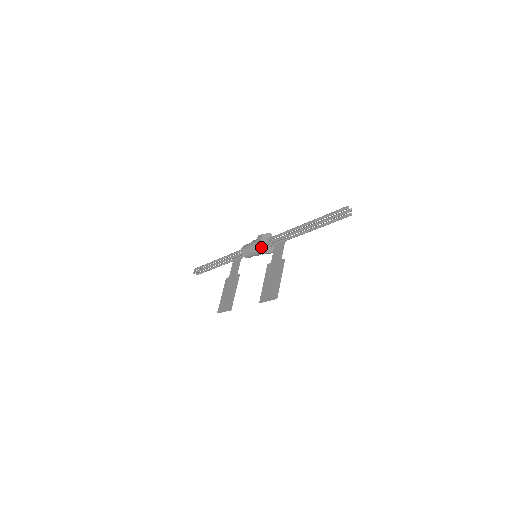
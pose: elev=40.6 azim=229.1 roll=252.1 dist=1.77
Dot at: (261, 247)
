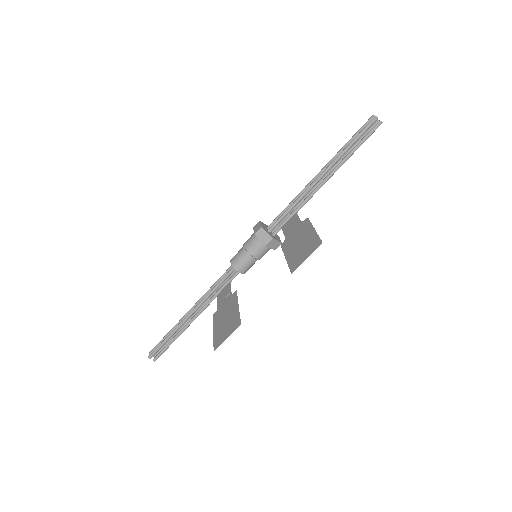
Dot at: (263, 232)
